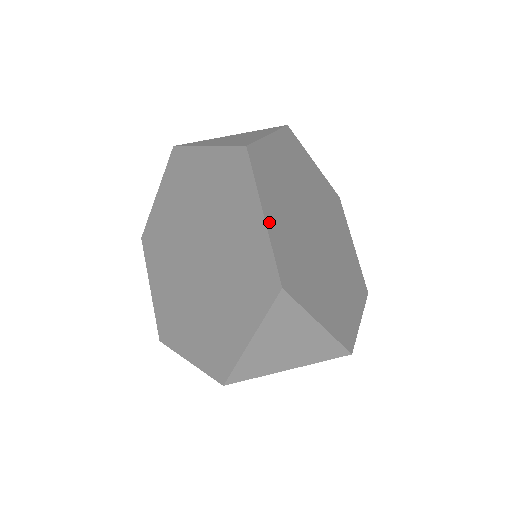
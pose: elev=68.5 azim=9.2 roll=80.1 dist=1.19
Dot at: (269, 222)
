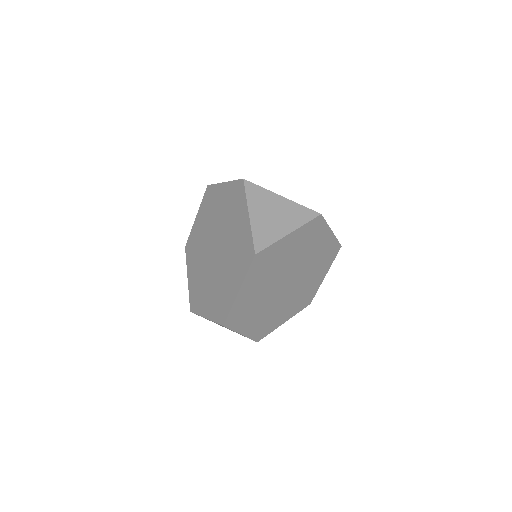
Dot at: (240, 294)
